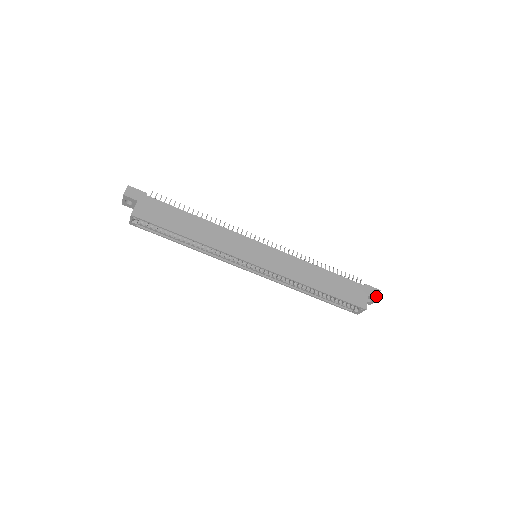
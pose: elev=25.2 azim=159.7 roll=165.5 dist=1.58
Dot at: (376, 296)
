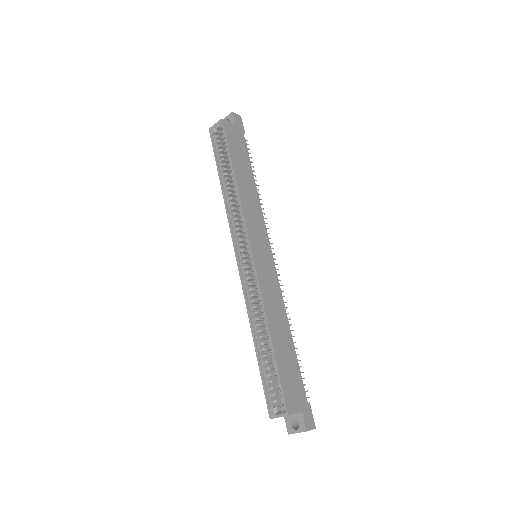
Dot at: (308, 424)
